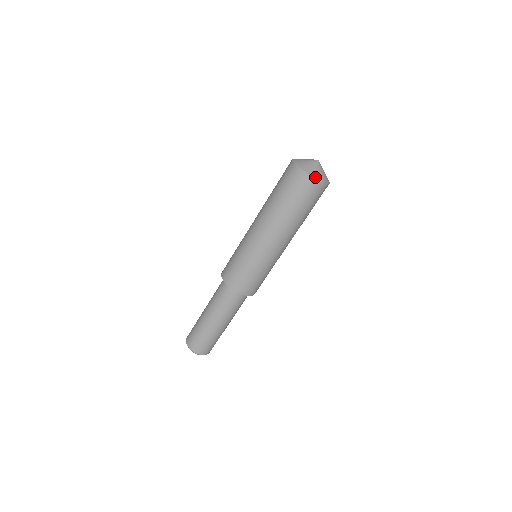
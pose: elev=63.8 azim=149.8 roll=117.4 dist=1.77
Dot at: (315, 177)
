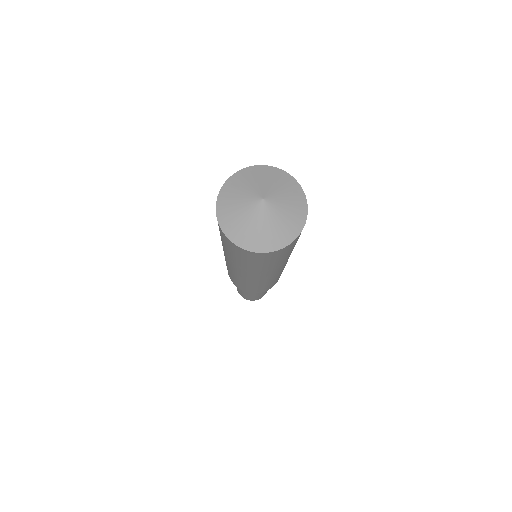
Dot at: (282, 246)
